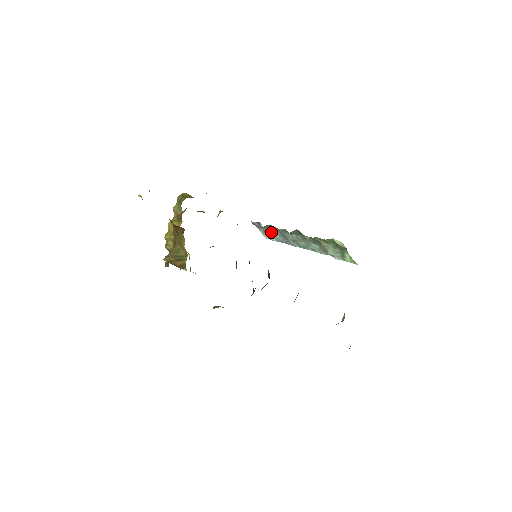
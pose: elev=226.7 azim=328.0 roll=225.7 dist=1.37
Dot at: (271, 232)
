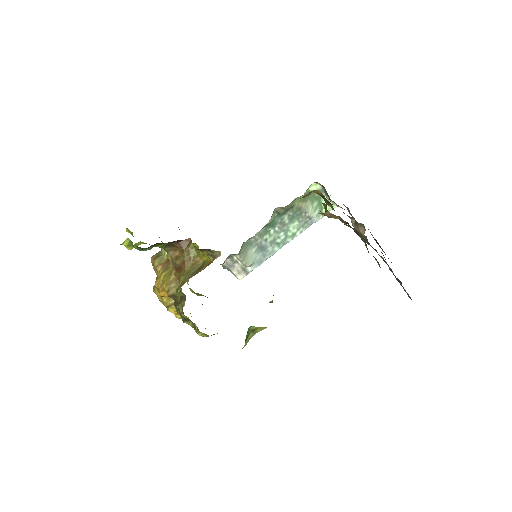
Dot at: (247, 254)
